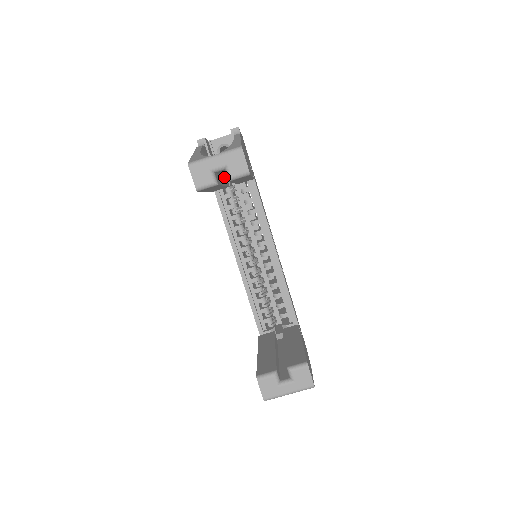
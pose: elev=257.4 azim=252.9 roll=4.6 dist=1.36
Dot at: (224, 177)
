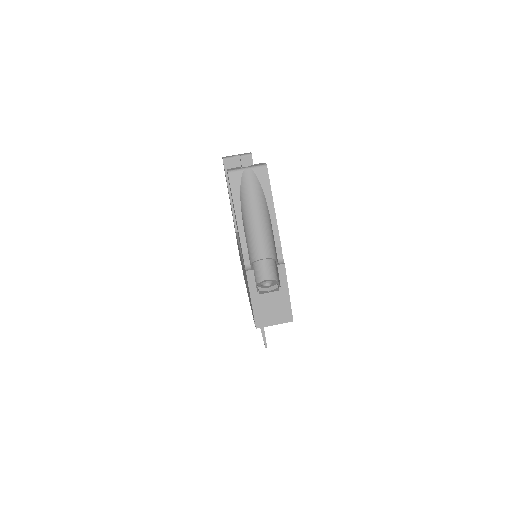
Dot at: occluded
